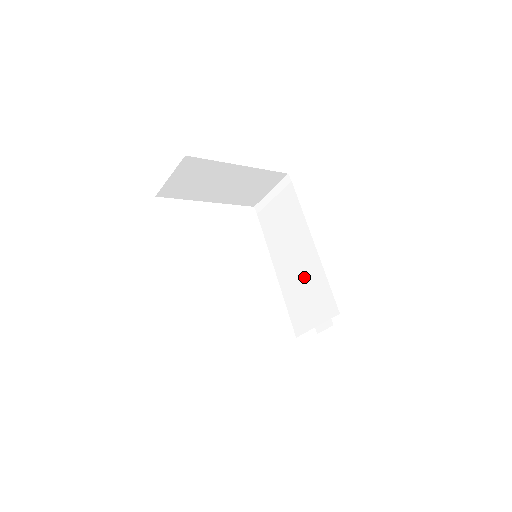
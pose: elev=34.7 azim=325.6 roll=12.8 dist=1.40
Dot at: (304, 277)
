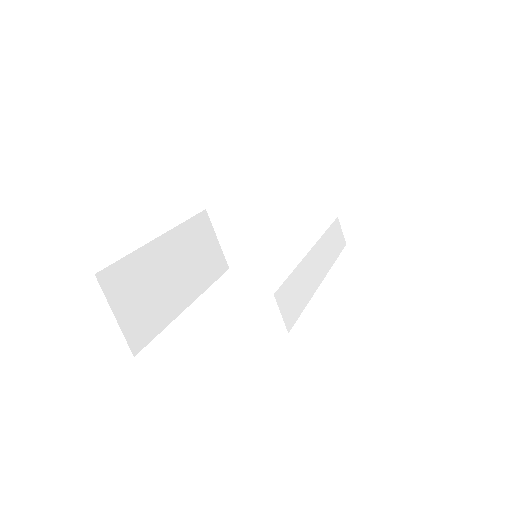
Dot at: occluded
